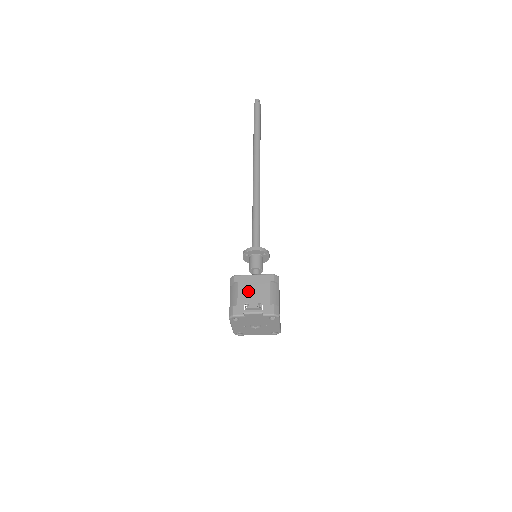
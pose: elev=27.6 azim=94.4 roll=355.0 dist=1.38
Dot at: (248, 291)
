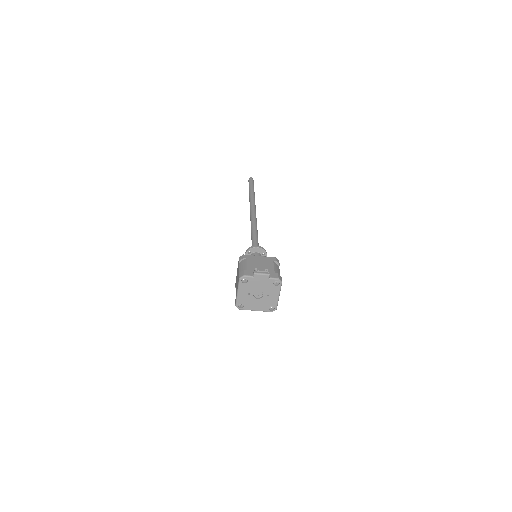
Dot at: (256, 264)
